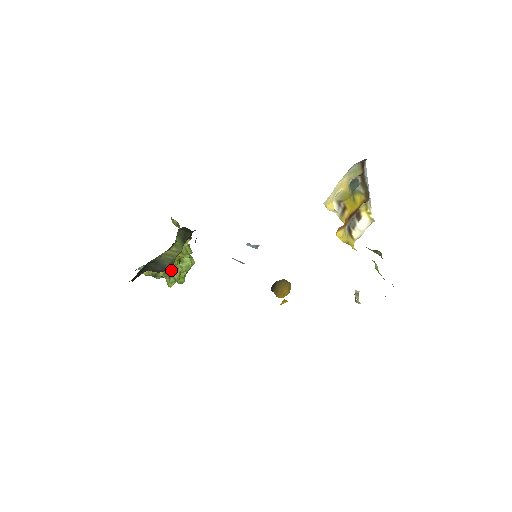
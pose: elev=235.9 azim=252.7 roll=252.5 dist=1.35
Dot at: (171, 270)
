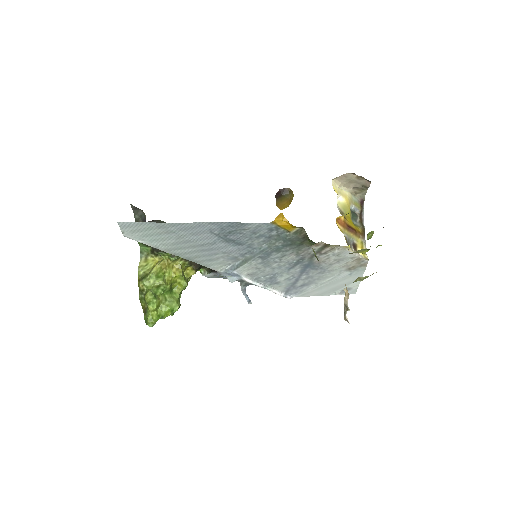
Dot at: (162, 277)
